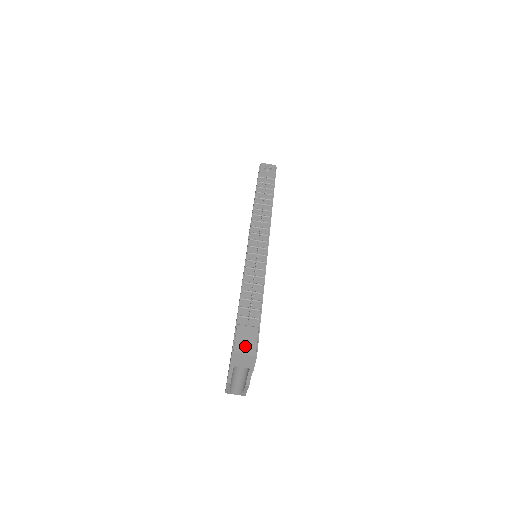
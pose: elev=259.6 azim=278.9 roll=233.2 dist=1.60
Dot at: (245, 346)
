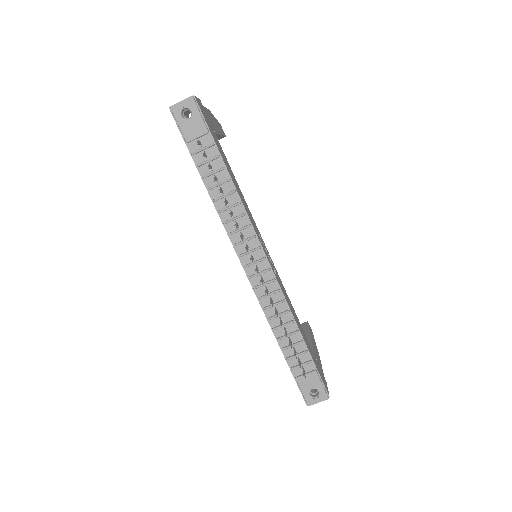
Dot at: occluded
